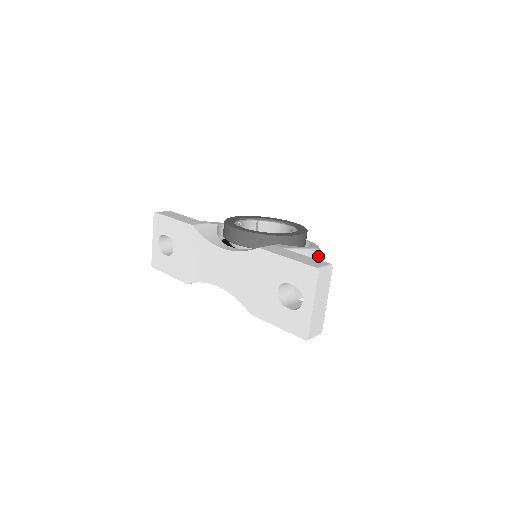
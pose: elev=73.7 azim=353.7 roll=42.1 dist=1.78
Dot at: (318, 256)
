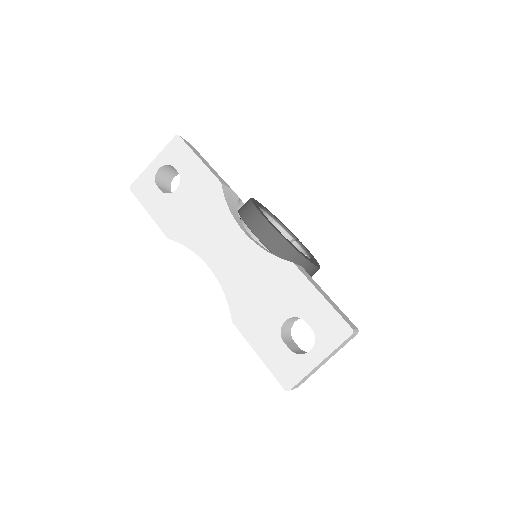
Dot at: occluded
